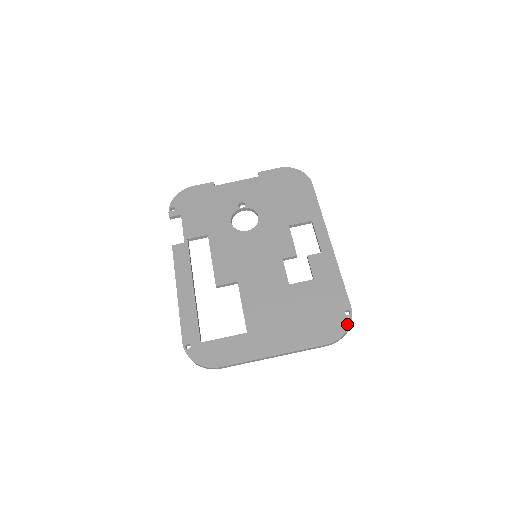
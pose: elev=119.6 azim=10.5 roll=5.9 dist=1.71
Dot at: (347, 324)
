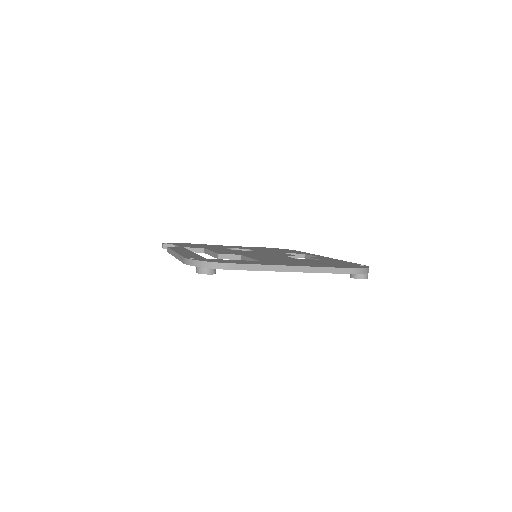
Dot at: (366, 267)
